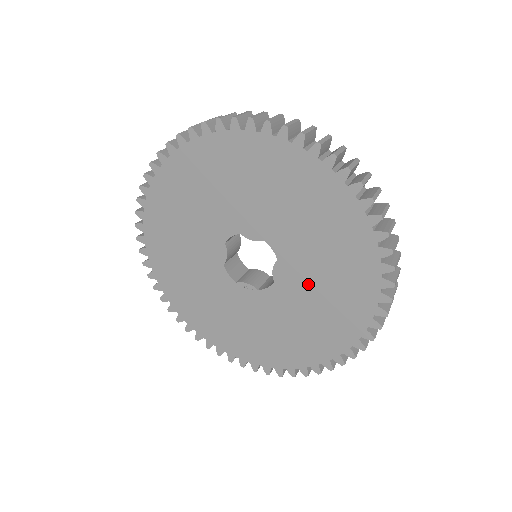
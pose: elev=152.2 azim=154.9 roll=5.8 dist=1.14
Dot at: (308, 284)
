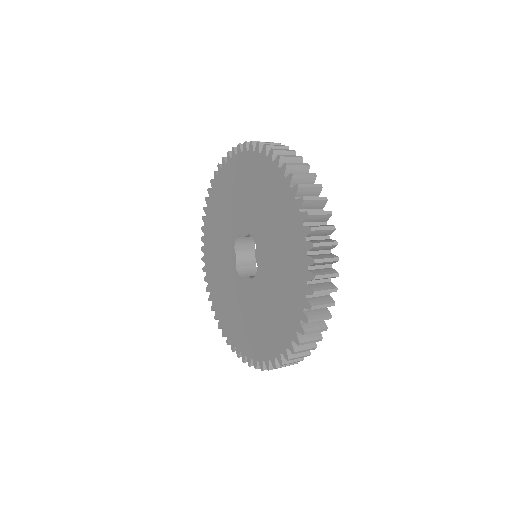
Dot at: (272, 258)
